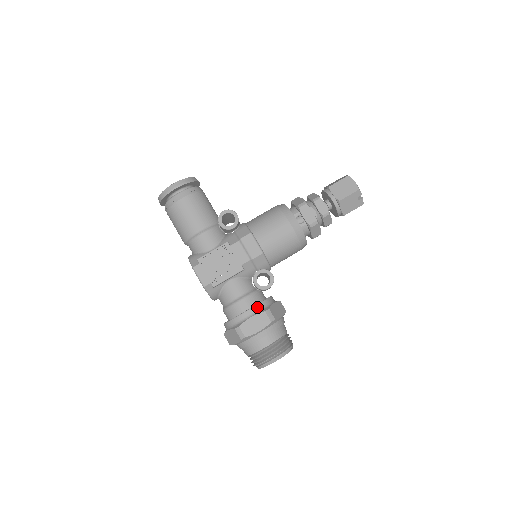
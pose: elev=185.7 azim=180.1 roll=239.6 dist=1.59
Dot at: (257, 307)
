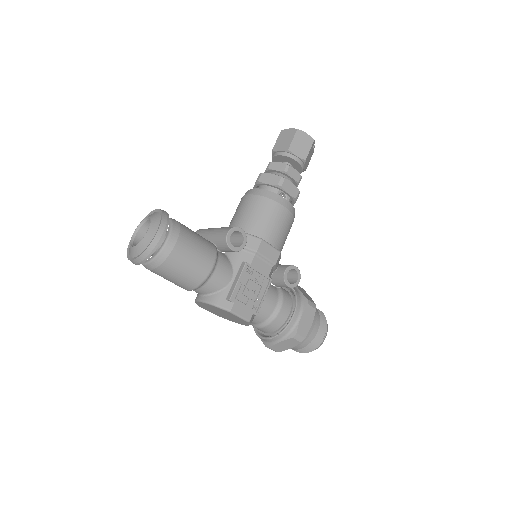
Dot at: (298, 305)
